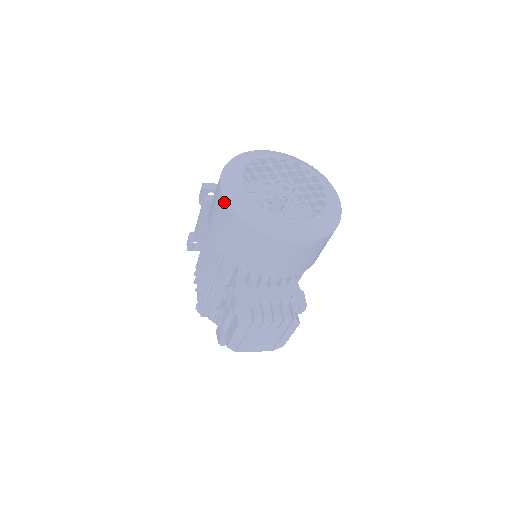
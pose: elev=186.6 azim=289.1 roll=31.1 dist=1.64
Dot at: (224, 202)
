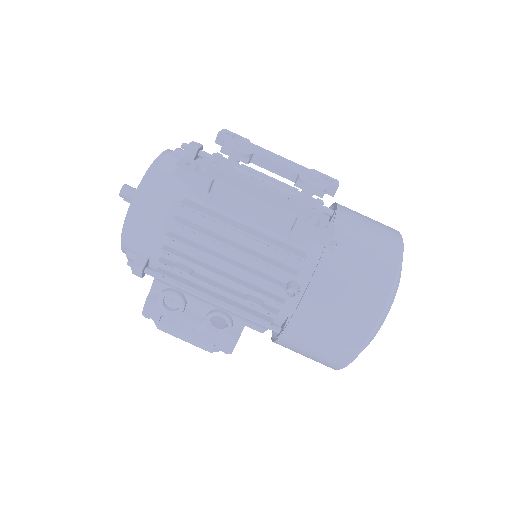
Dot at: (351, 358)
